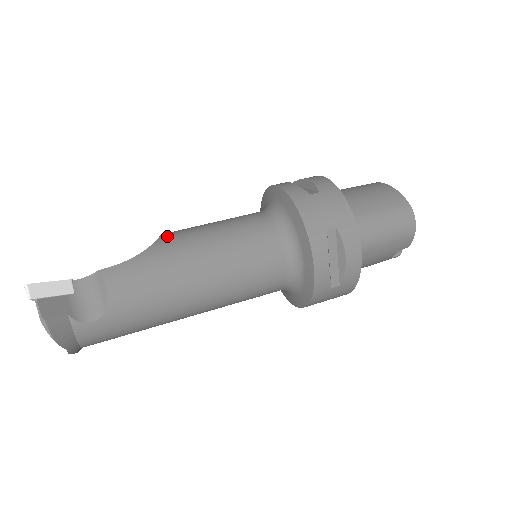
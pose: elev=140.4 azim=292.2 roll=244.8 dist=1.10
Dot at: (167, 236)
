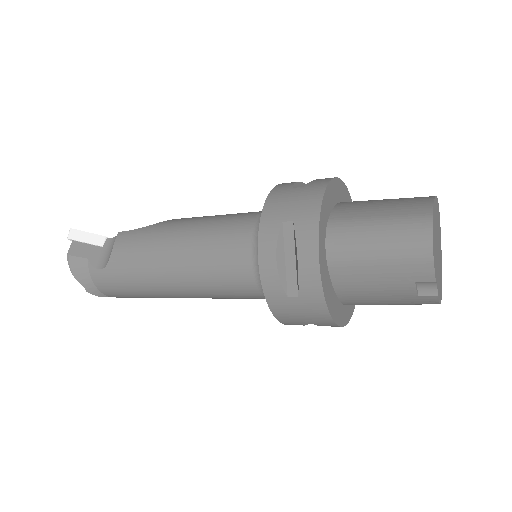
Dot at: occluded
